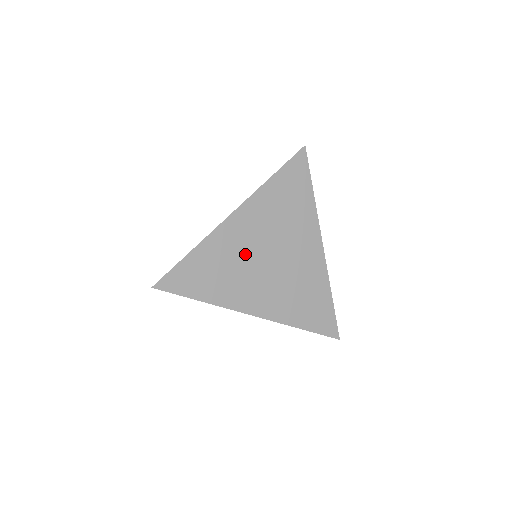
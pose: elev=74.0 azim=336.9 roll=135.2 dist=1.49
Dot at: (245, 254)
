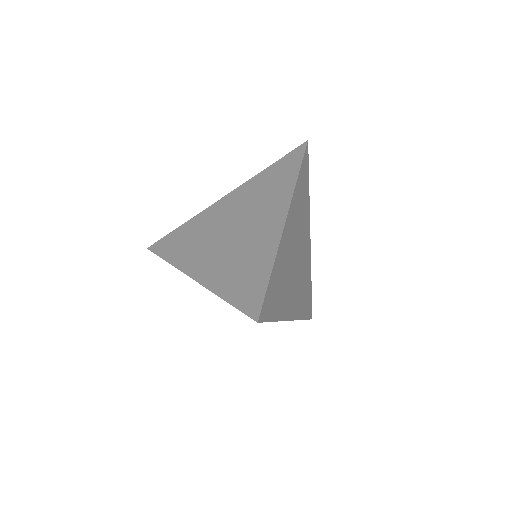
Dot at: (290, 260)
